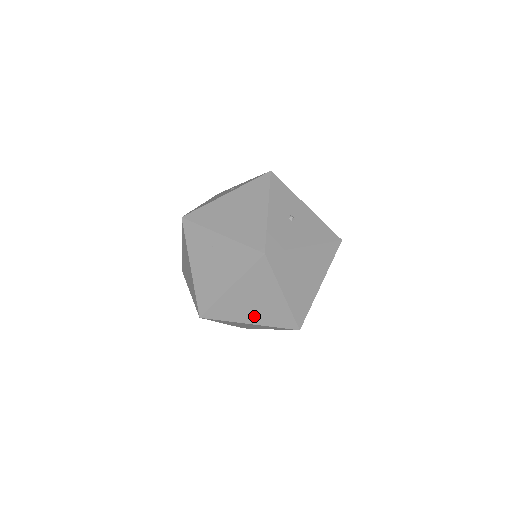
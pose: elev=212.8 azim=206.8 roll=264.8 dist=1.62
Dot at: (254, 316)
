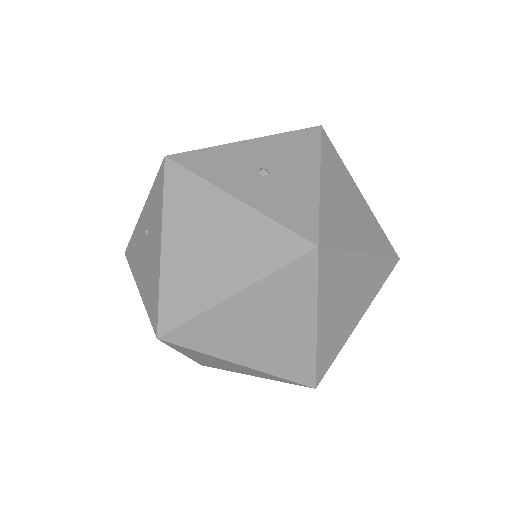
Dot at: (357, 311)
